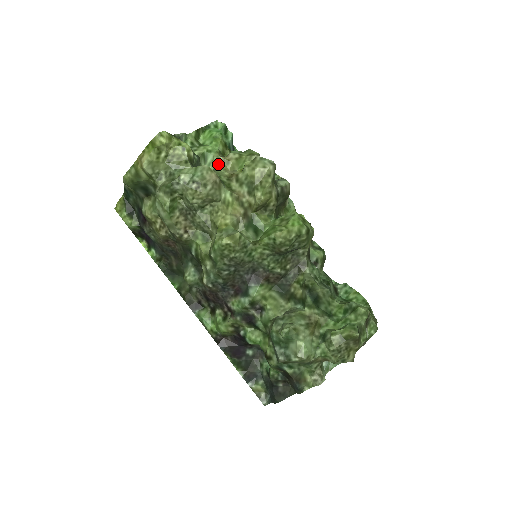
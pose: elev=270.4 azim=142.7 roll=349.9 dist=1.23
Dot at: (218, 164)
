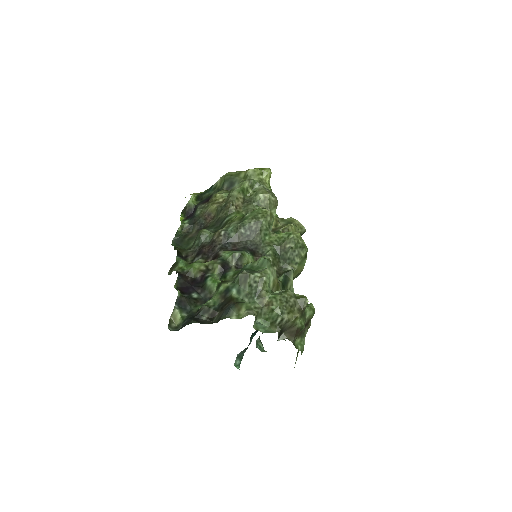
Dot at: occluded
